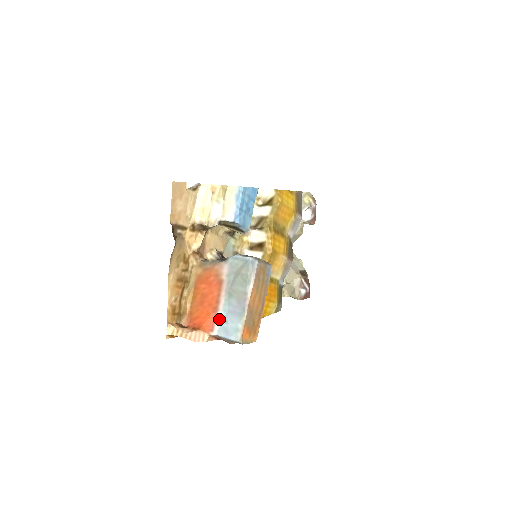
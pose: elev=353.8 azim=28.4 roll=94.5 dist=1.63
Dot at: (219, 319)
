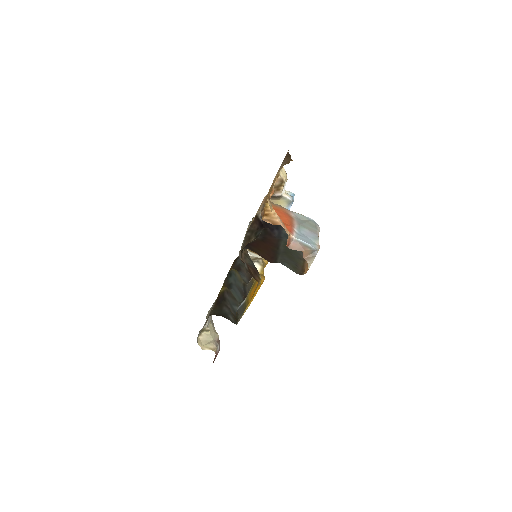
Dot at: (296, 232)
